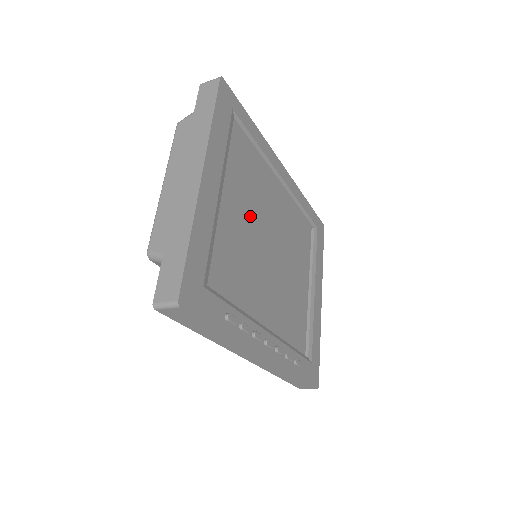
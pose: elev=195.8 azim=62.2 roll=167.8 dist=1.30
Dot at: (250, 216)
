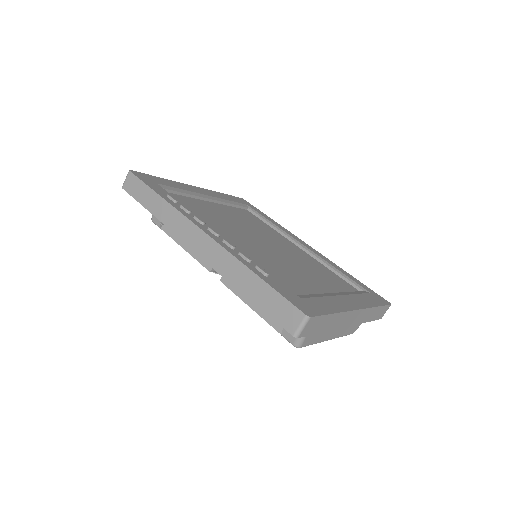
Dot at: (243, 224)
